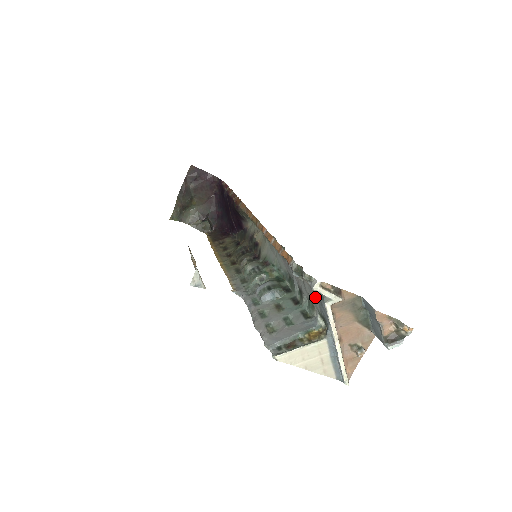
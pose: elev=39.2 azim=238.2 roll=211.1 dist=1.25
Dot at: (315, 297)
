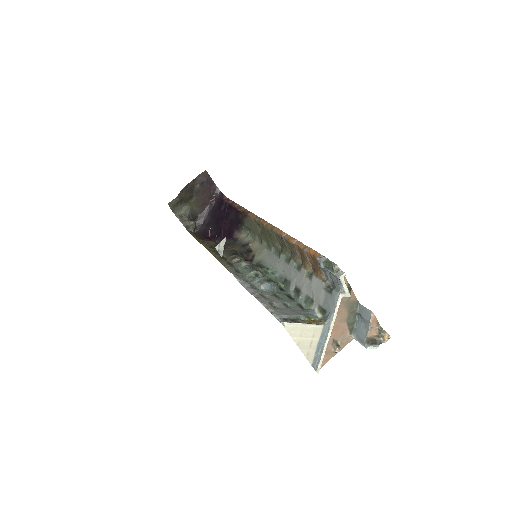
Dot at: (323, 291)
